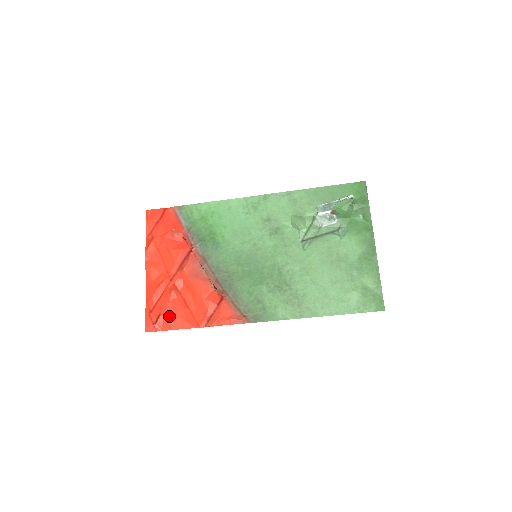
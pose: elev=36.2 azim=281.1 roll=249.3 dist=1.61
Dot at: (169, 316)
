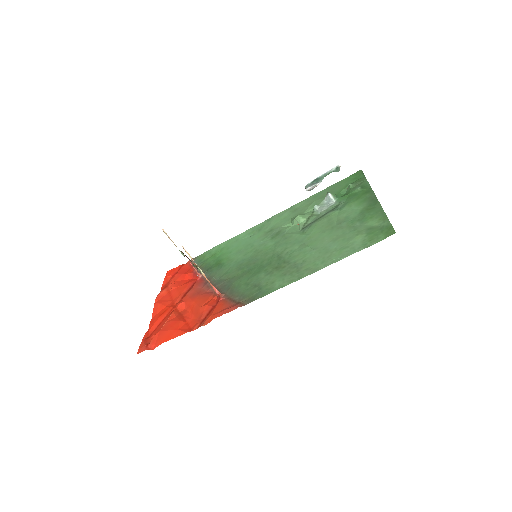
Dot at: (163, 332)
